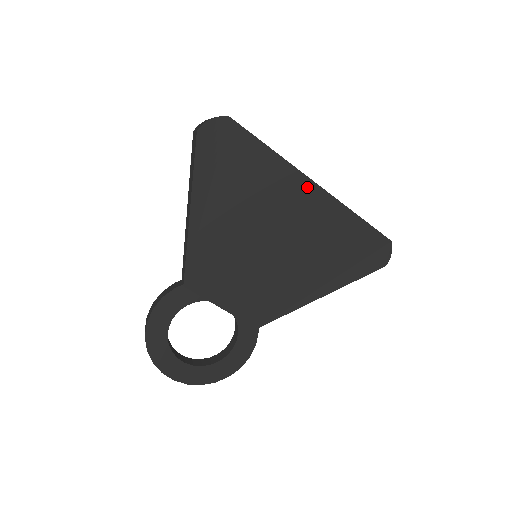
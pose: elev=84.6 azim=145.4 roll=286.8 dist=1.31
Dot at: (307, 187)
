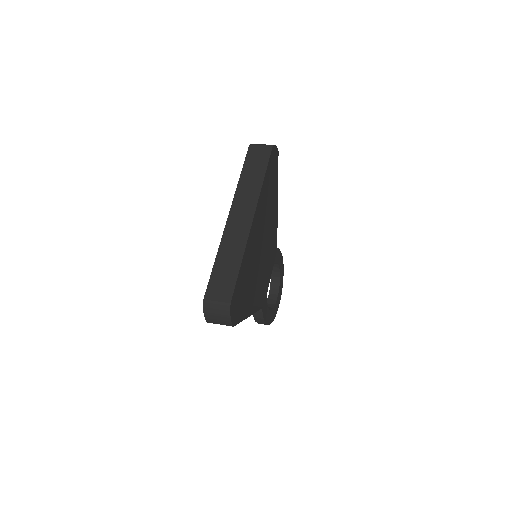
Dot at: (253, 226)
